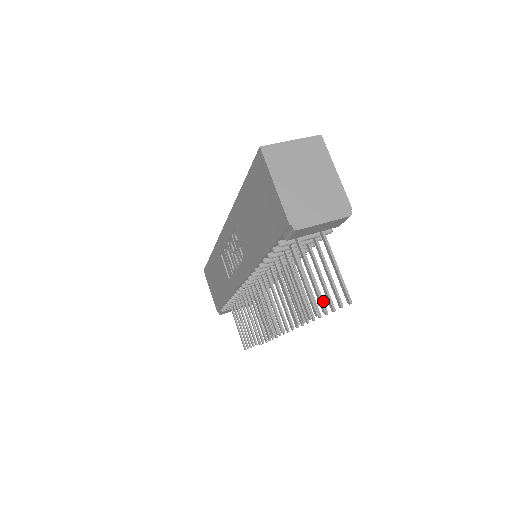
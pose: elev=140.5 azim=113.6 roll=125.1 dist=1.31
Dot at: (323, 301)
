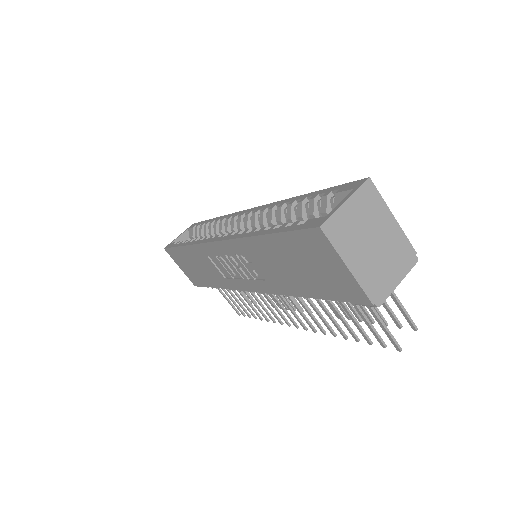
Dot at: (368, 313)
